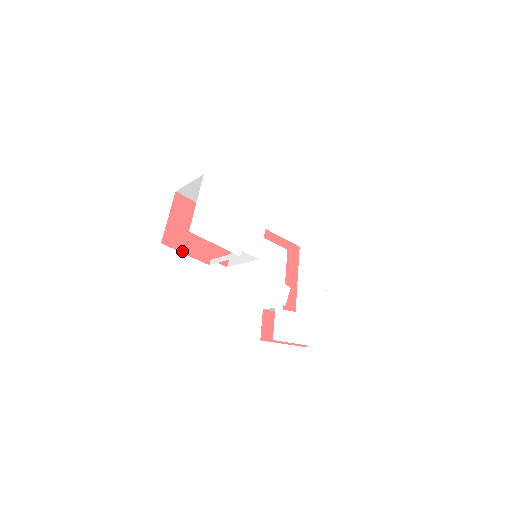
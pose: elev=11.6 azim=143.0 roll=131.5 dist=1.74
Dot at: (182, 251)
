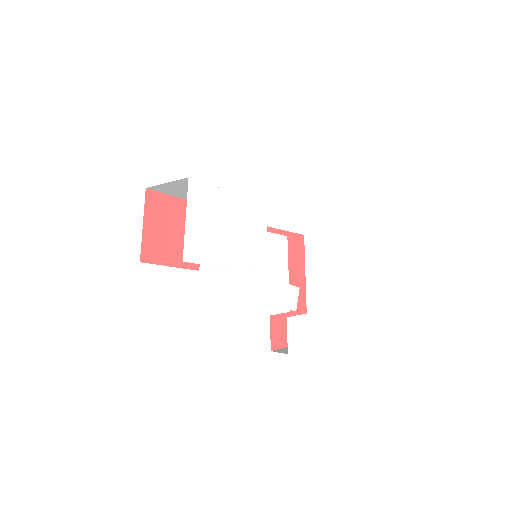
Dot at: (166, 264)
